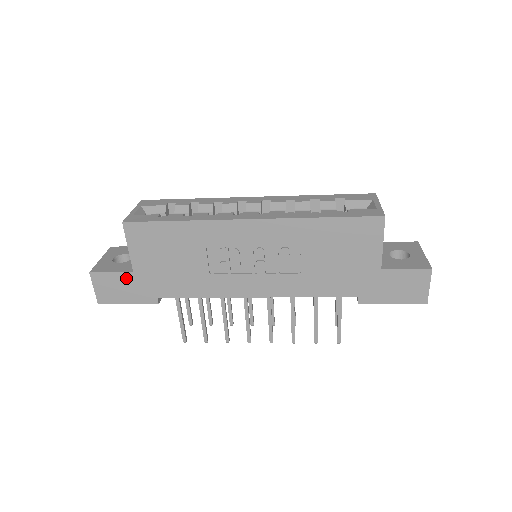
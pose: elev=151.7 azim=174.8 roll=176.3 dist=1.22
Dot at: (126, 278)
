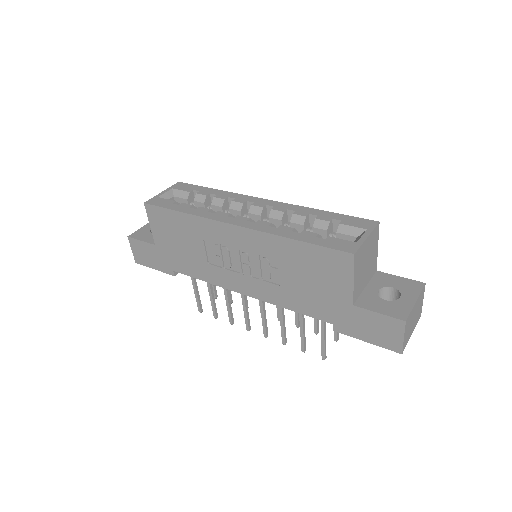
Dot at: (151, 248)
